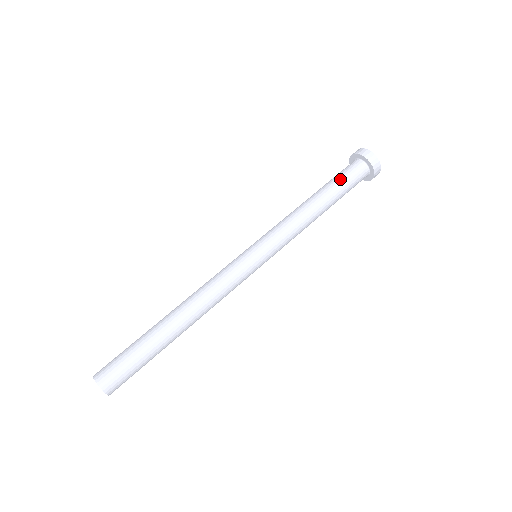
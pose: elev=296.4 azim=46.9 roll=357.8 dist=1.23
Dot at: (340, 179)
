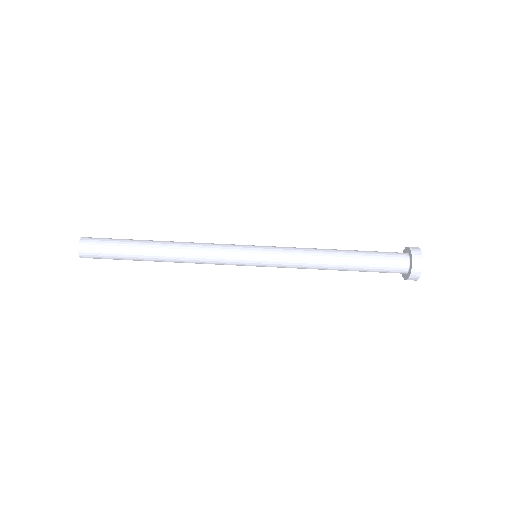
Dot at: (375, 260)
